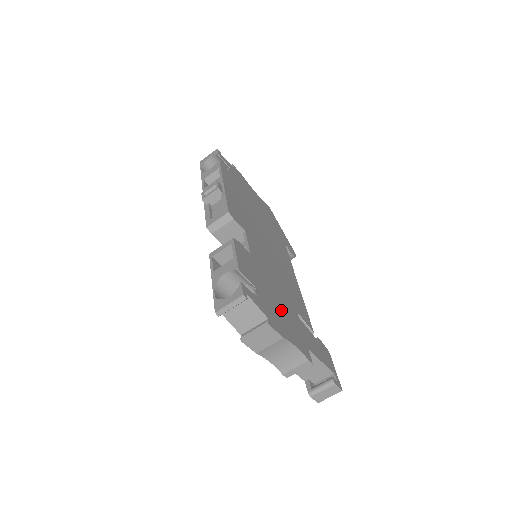
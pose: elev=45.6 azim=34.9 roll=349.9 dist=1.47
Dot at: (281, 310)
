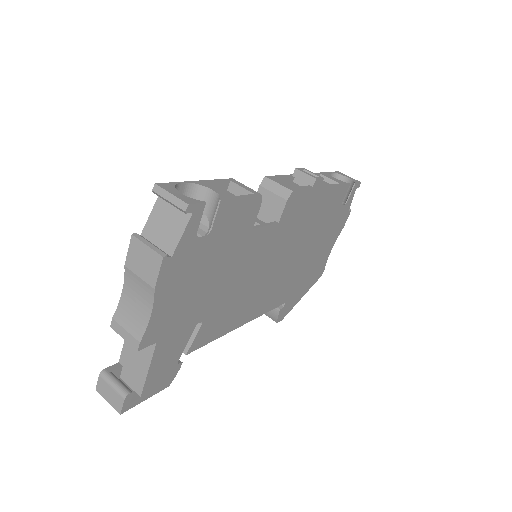
Dot at: (195, 287)
